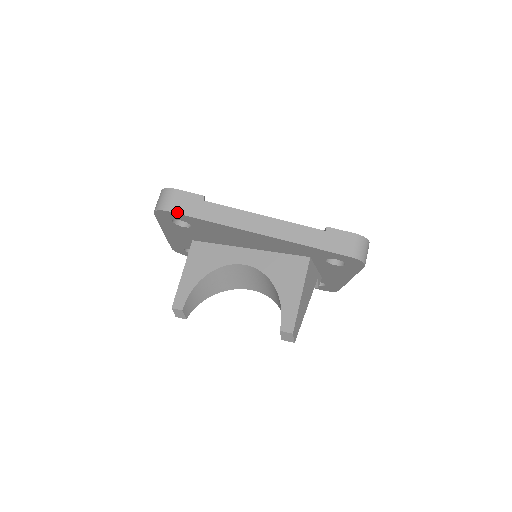
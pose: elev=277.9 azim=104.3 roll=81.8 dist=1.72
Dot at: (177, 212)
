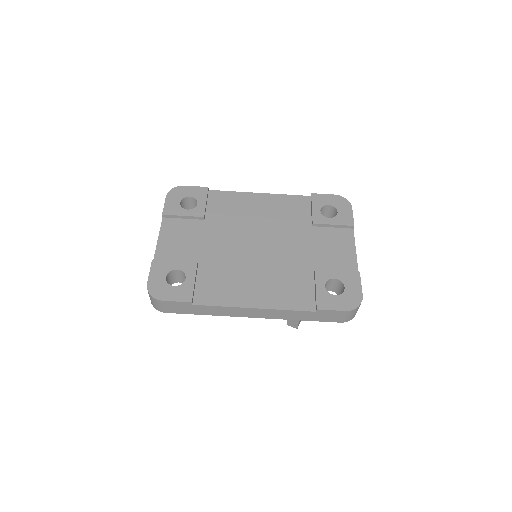
Dot at: occluded
